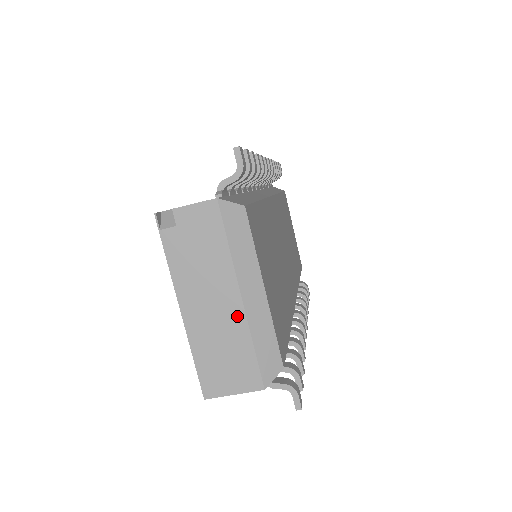
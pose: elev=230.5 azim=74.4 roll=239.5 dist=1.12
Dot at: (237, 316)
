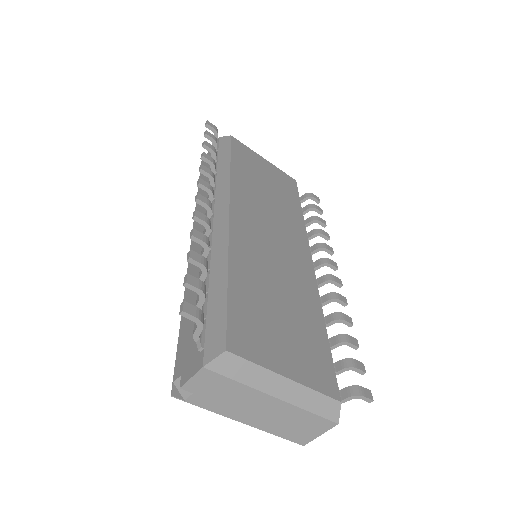
Dot at: (283, 407)
